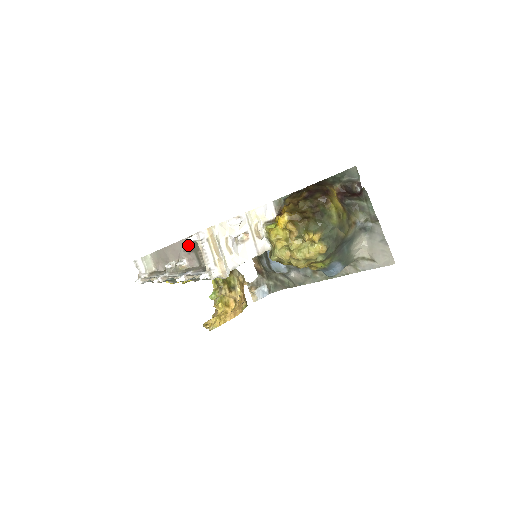
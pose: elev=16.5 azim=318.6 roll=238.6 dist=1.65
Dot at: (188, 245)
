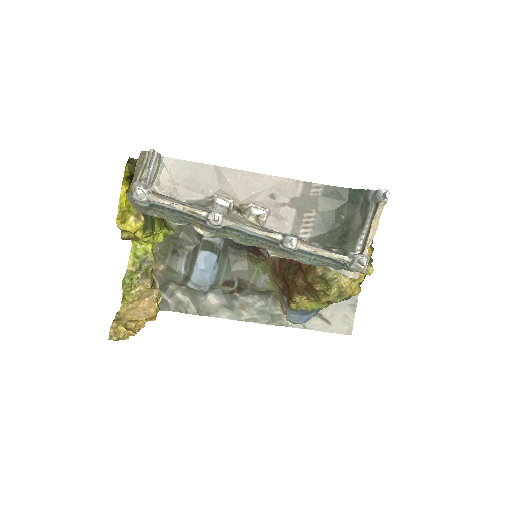
Dot at: (290, 192)
